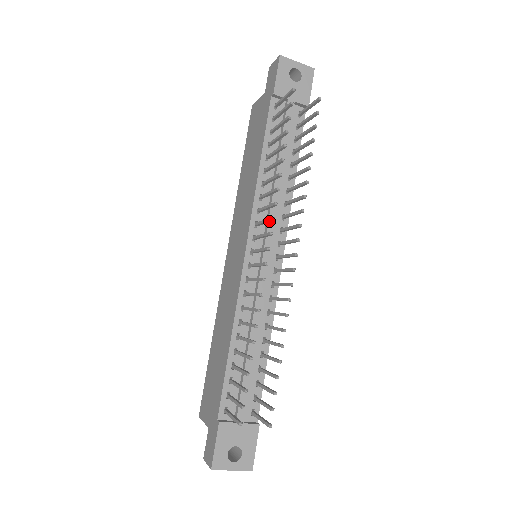
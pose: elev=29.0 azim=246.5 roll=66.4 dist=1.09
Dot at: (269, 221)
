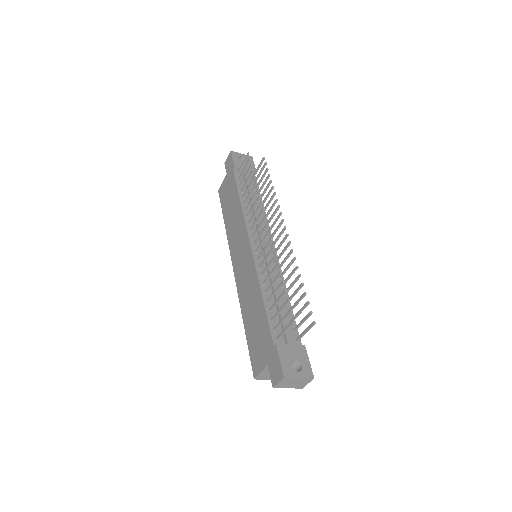
Dot at: (261, 214)
